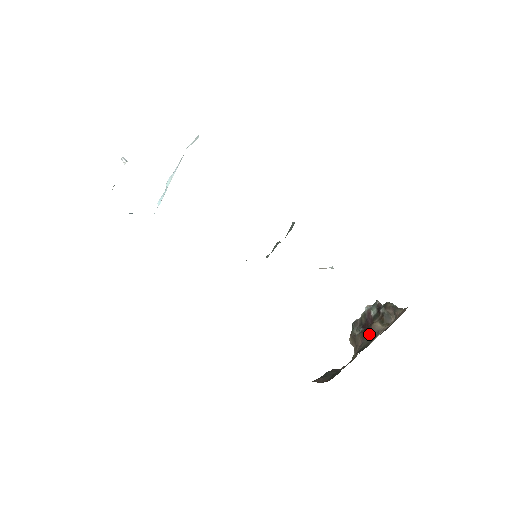
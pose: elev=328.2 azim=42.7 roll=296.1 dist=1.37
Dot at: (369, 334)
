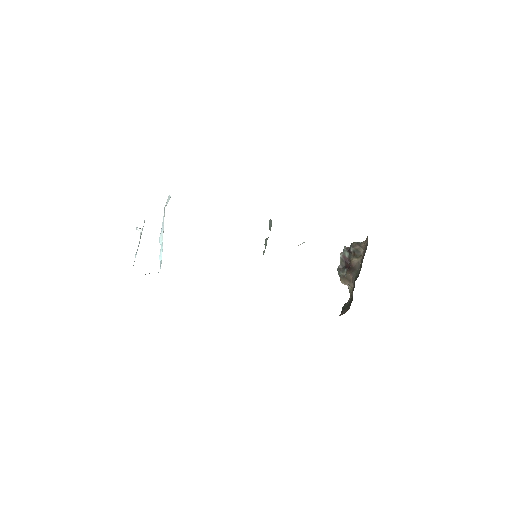
Dot at: (353, 268)
